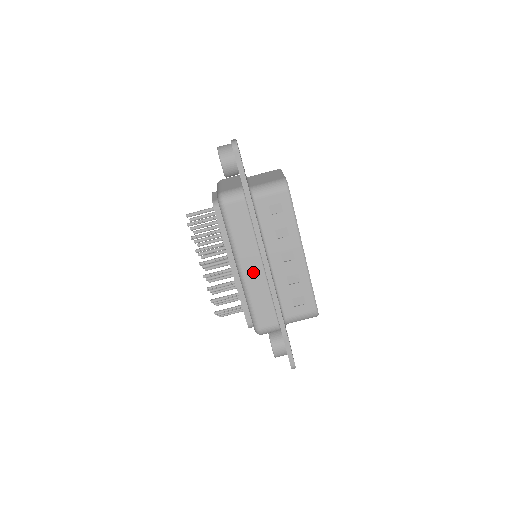
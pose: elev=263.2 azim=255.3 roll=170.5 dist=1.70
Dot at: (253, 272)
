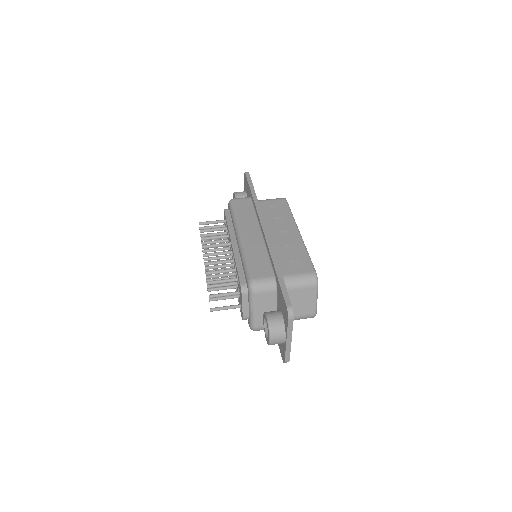
Dot at: (252, 237)
